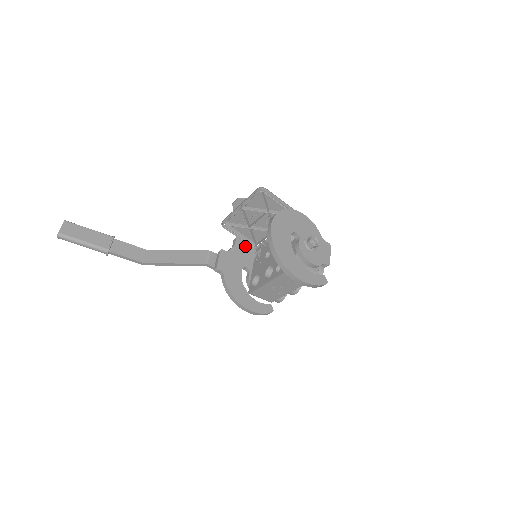
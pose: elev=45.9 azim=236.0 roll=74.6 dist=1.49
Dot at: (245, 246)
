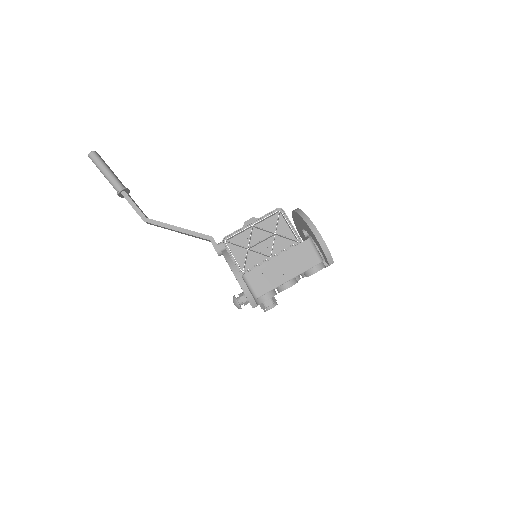
Dot at: occluded
